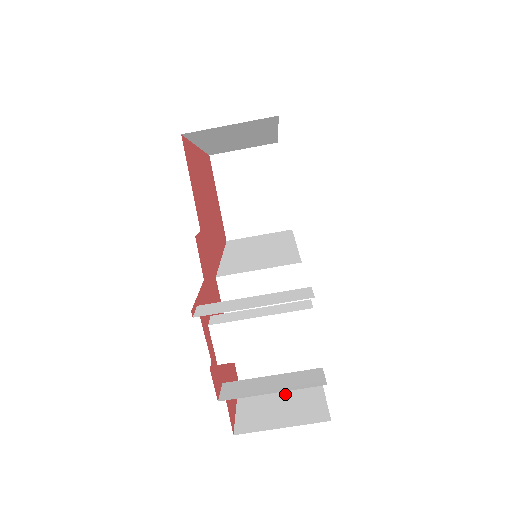
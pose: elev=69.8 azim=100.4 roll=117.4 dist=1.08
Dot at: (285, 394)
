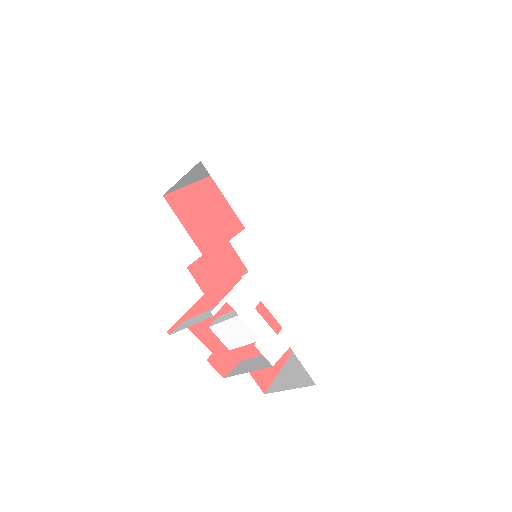
Dot at: occluded
